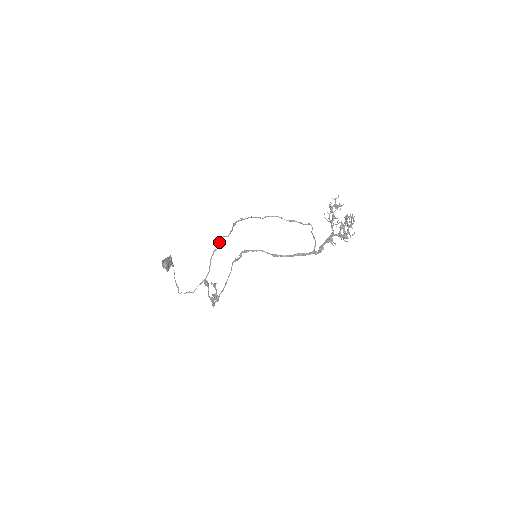
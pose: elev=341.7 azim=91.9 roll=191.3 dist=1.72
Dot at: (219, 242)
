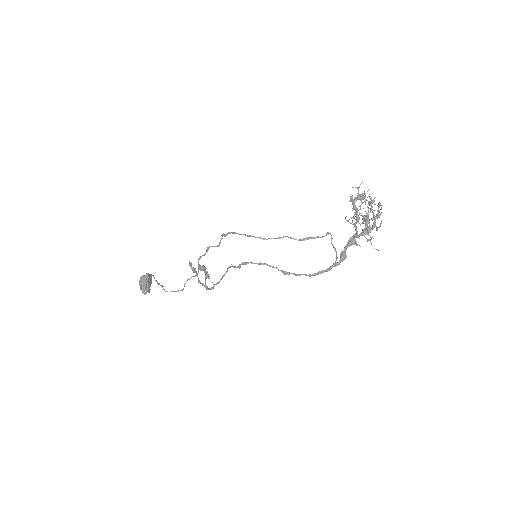
Dot at: (207, 251)
